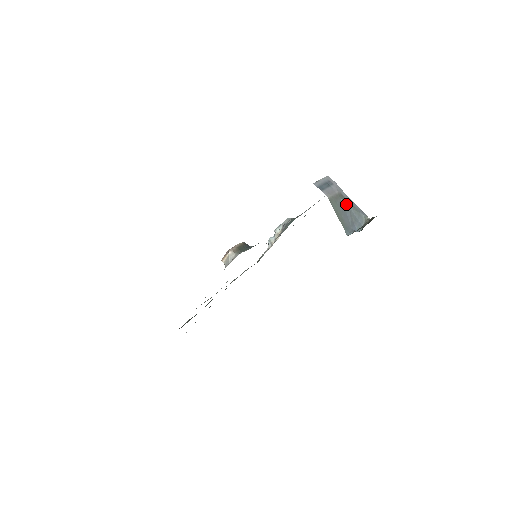
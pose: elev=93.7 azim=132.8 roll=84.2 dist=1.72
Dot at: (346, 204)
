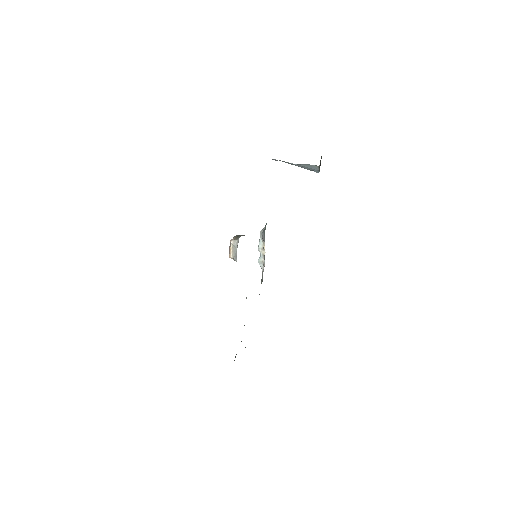
Dot at: (295, 164)
